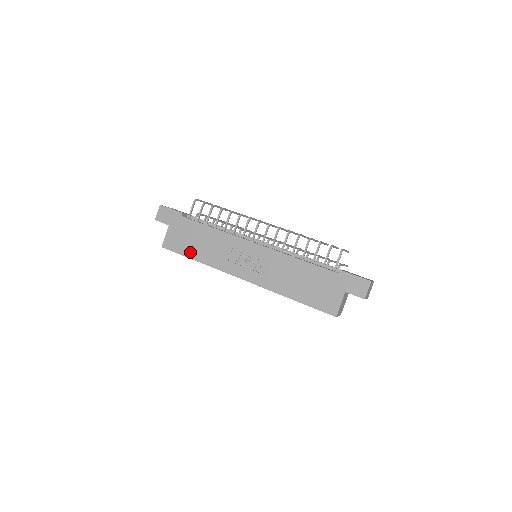
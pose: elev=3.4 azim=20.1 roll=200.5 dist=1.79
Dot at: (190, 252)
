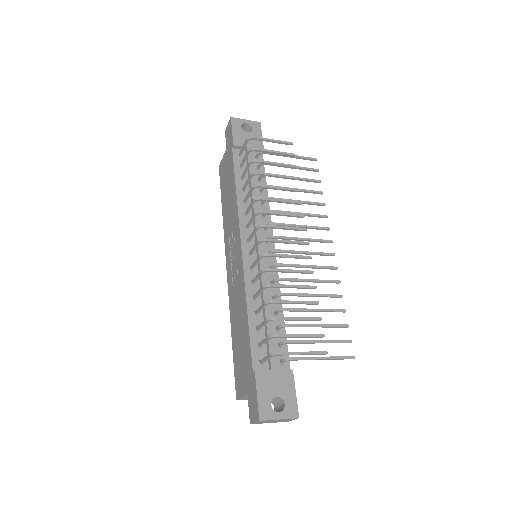
Dot at: (223, 195)
